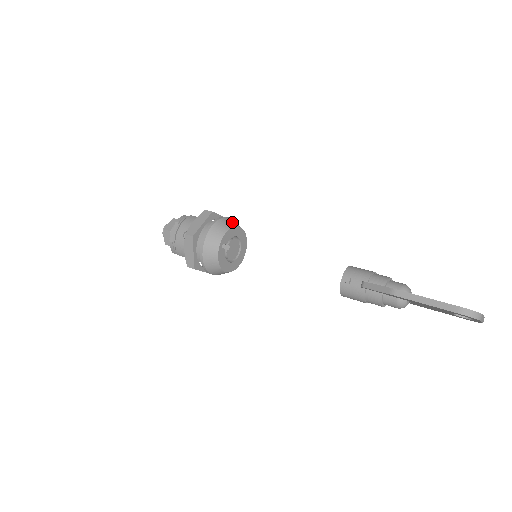
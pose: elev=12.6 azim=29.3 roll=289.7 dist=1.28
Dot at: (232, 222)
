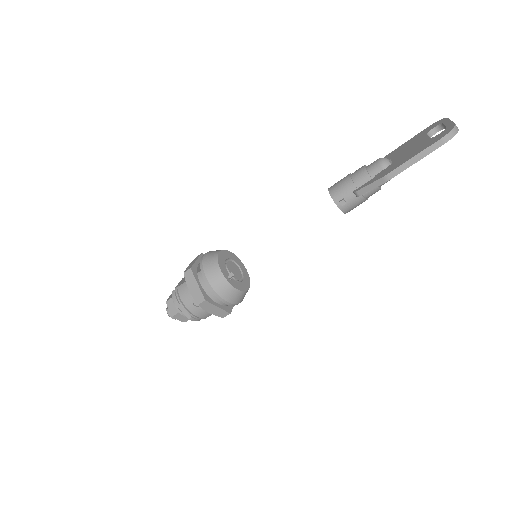
Dot at: (211, 257)
